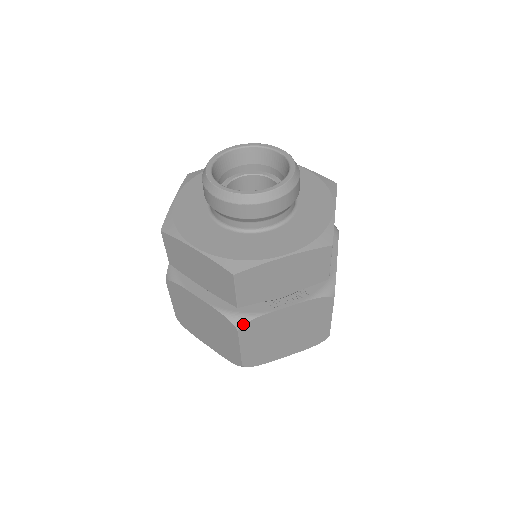
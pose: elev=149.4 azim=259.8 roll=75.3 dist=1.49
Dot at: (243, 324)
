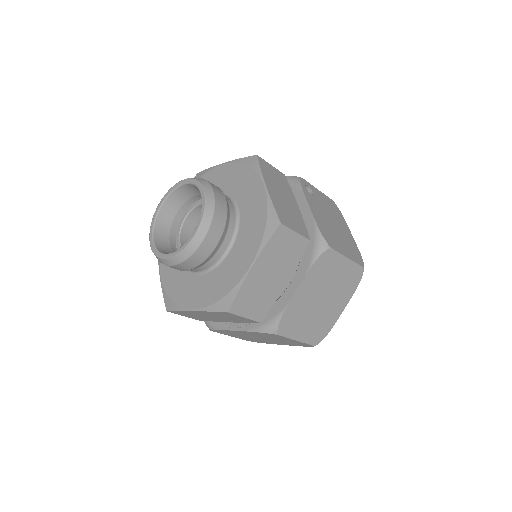
Dot at: (210, 329)
